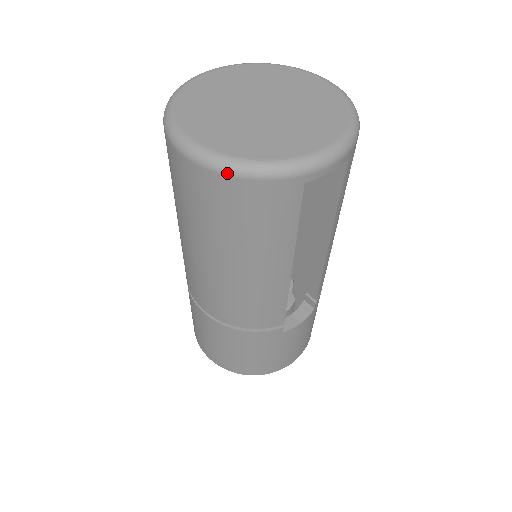
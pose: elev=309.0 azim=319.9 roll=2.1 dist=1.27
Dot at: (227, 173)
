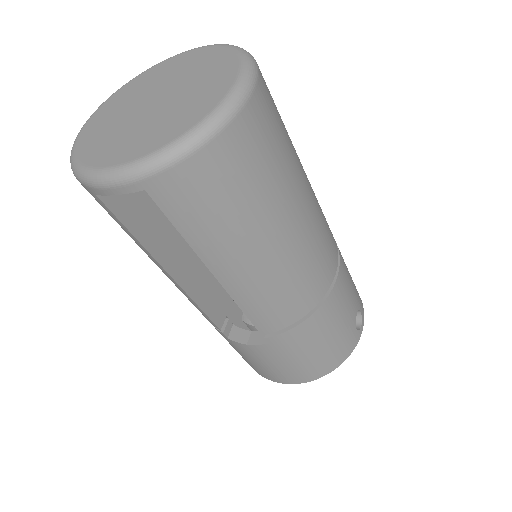
Dot at: occluded
